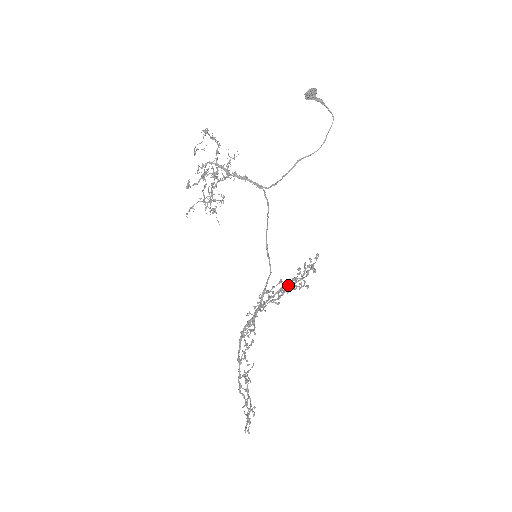
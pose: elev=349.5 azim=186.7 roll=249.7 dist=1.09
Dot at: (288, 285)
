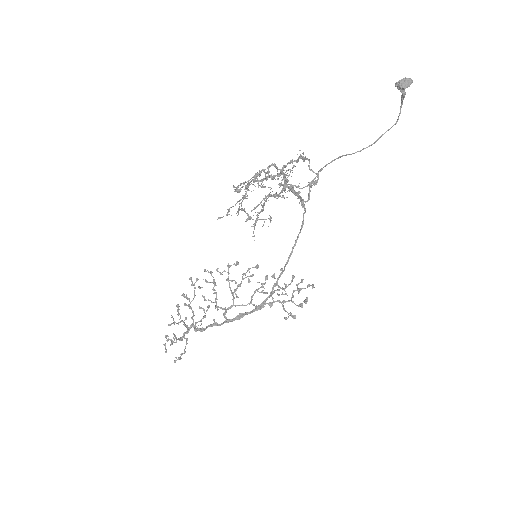
Dot at: occluded
